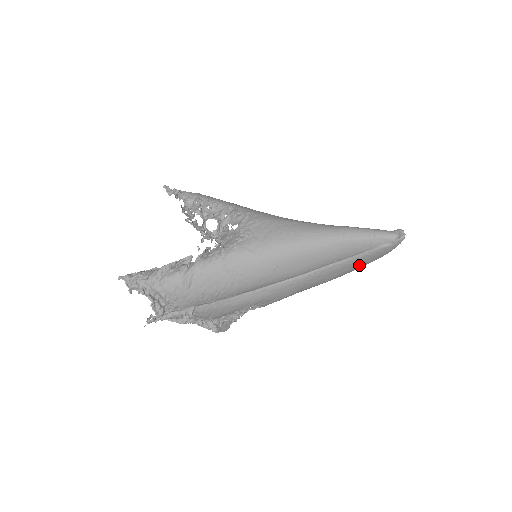
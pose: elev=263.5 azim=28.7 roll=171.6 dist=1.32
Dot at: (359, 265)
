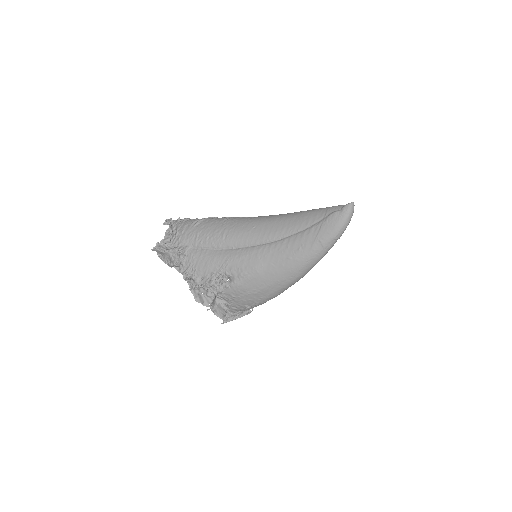
Dot at: (316, 239)
